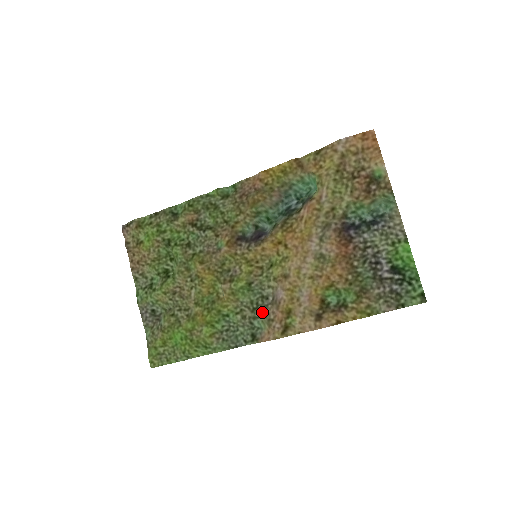
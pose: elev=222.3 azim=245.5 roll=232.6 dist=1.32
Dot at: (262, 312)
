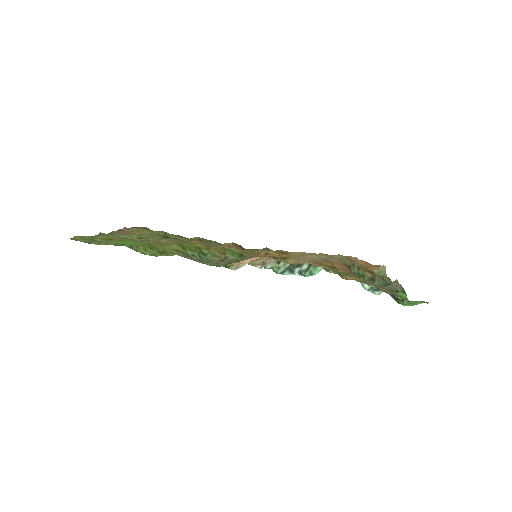
Dot at: occluded
